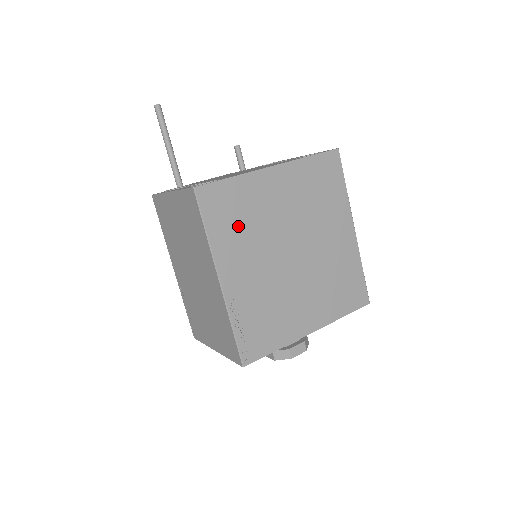
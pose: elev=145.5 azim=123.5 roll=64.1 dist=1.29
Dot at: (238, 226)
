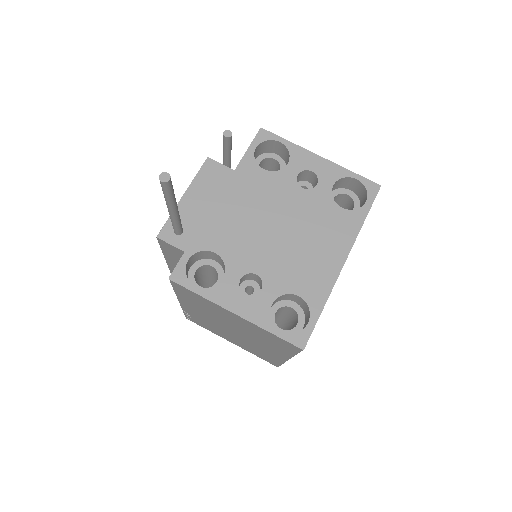
Dot at: occluded
